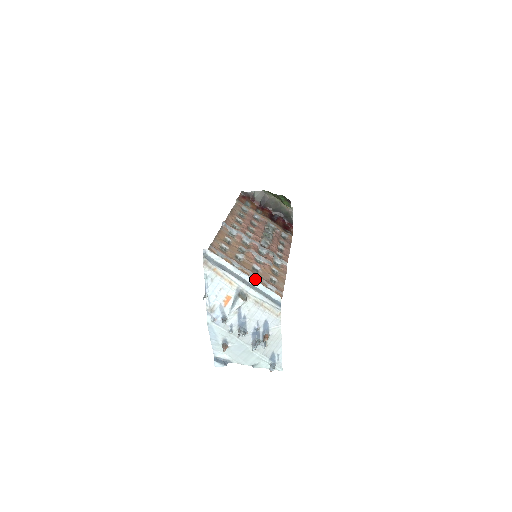
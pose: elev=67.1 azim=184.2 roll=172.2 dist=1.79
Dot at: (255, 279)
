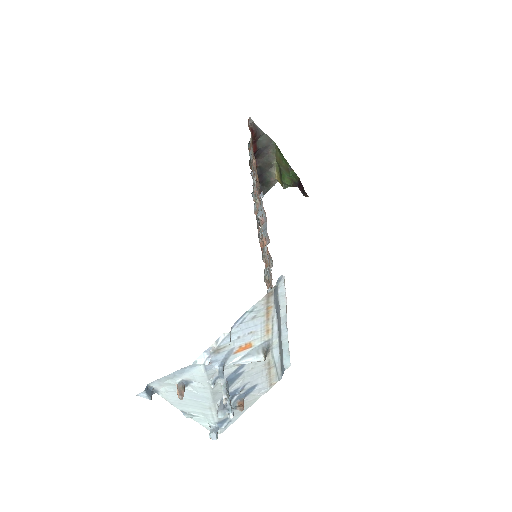
Dot at: occluded
